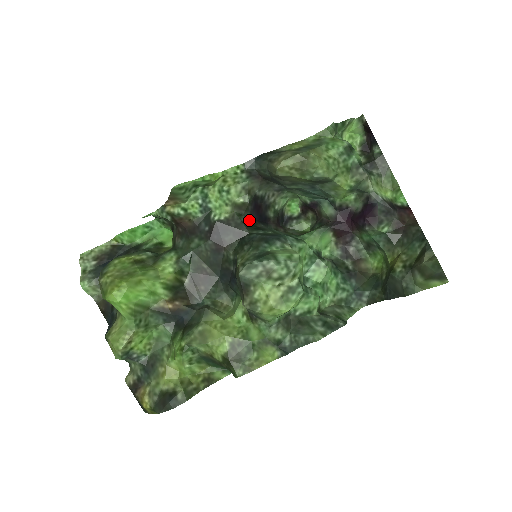
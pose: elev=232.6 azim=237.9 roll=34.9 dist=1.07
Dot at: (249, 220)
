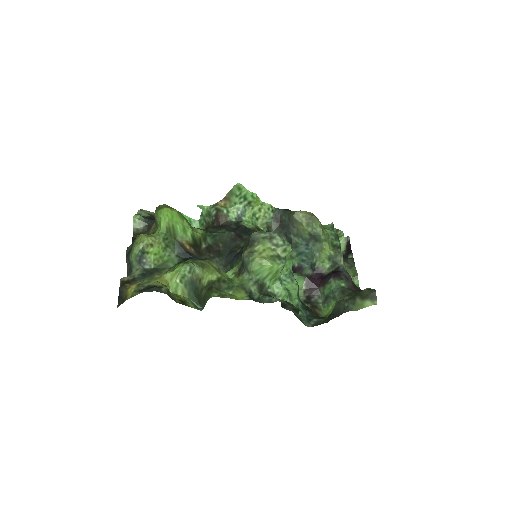
Dot at: occluded
